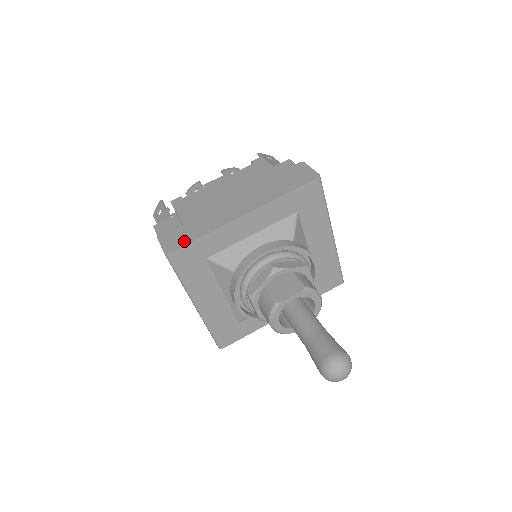
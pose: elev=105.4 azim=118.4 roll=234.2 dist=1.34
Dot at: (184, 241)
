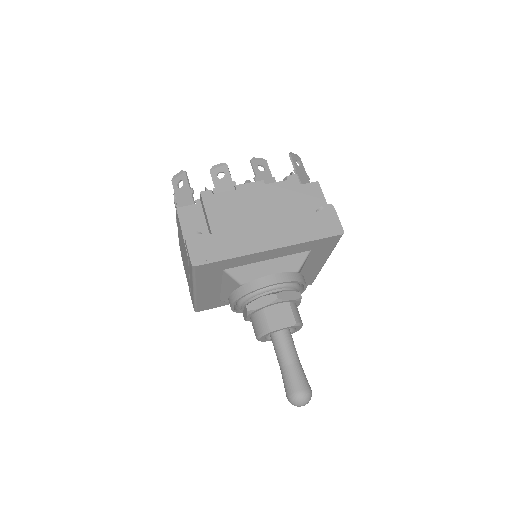
Dot at: (212, 257)
